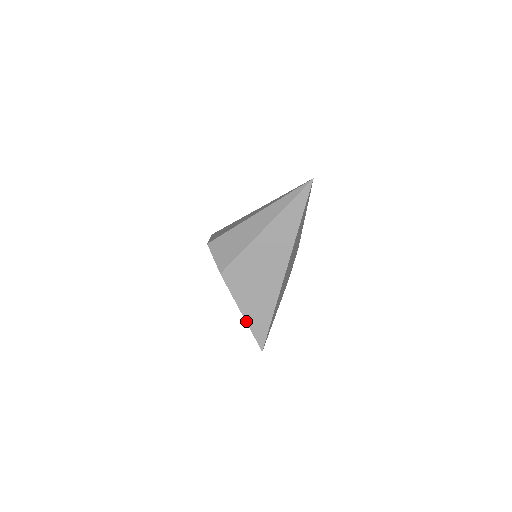
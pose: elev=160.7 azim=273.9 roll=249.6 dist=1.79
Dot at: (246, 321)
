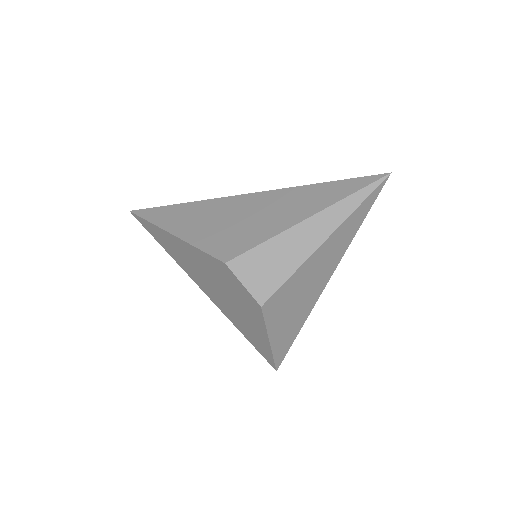
Dot at: (271, 348)
